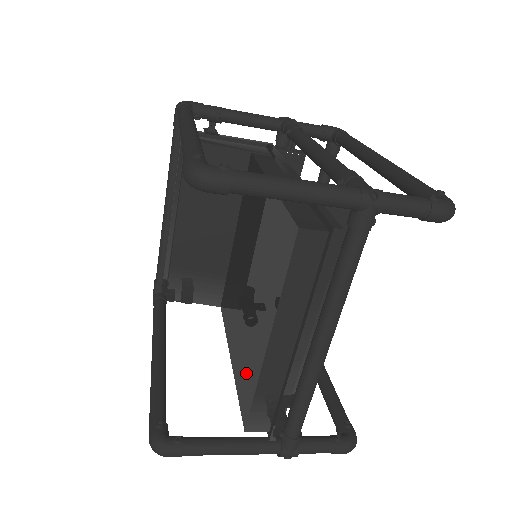
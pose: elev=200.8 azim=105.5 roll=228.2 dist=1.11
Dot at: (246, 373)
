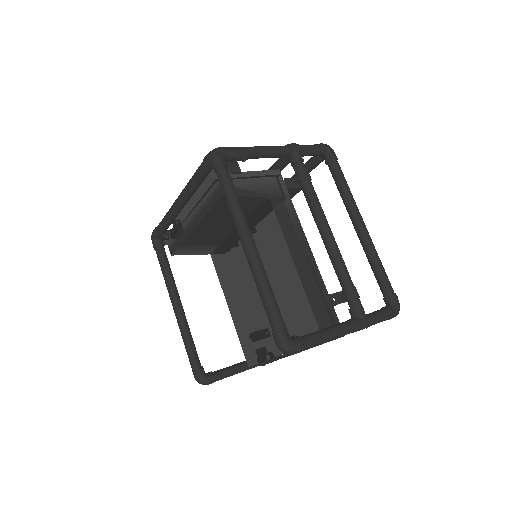
Dot at: (252, 342)
